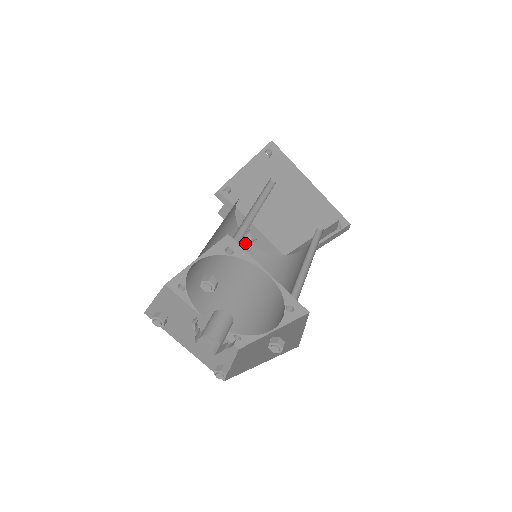
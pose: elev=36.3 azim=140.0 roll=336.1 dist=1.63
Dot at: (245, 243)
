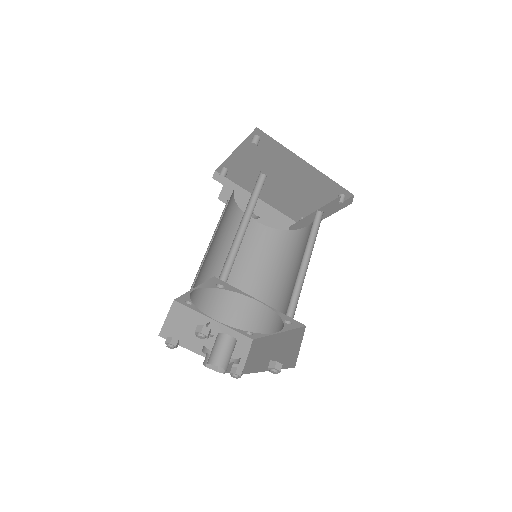
Dot at: (250, 224)
